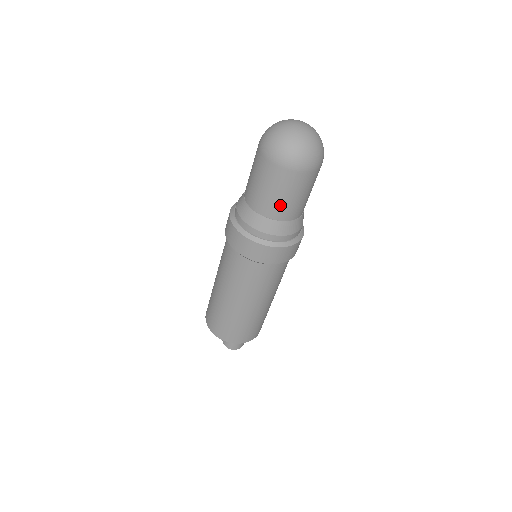
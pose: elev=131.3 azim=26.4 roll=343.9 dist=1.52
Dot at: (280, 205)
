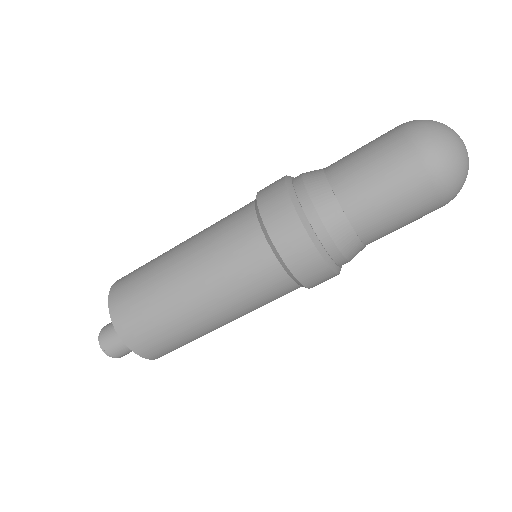
Dot at: (368, 197)
